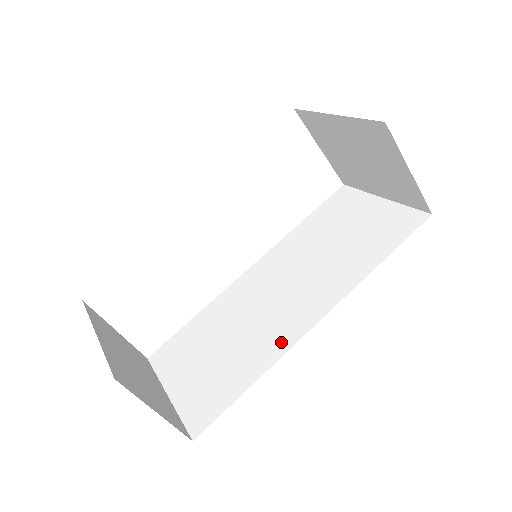
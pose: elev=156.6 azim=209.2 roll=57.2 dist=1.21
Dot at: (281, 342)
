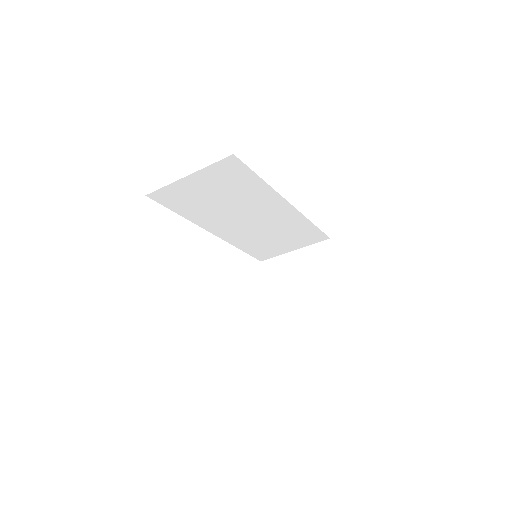
Dot at: occluded
